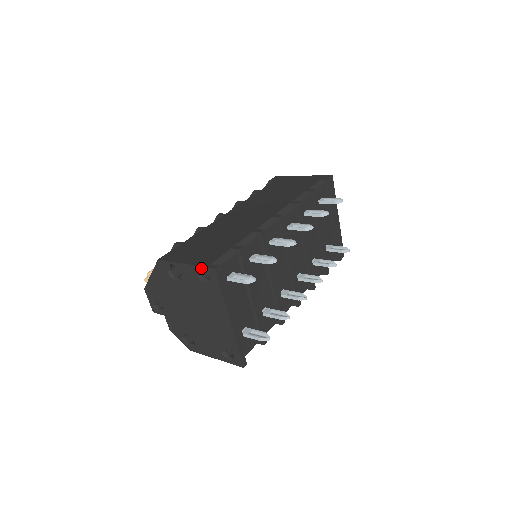
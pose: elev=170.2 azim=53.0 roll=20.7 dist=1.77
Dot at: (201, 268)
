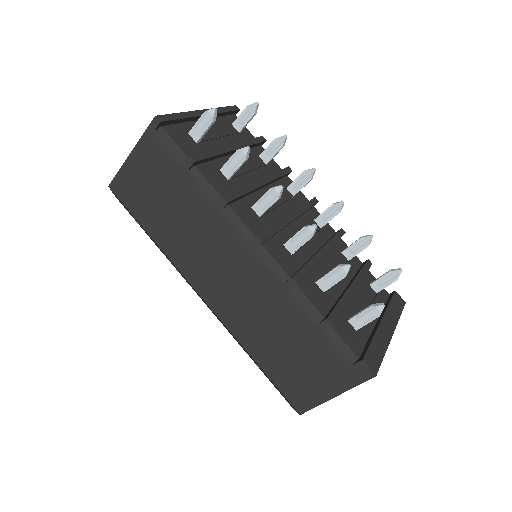
Dot at: occluded
